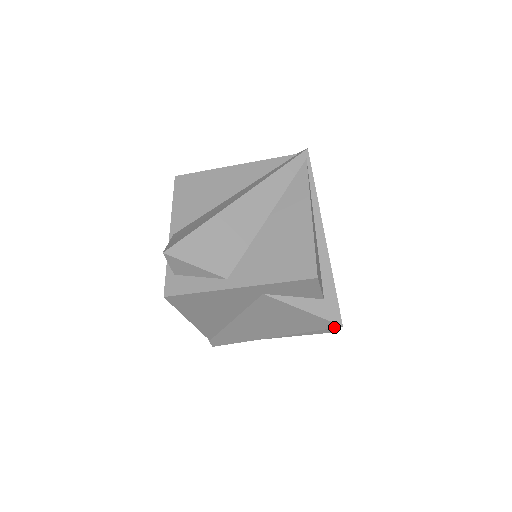
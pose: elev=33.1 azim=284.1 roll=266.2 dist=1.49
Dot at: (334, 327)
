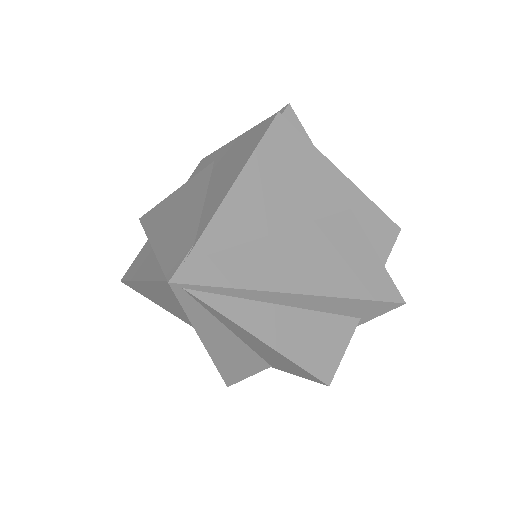
Dot at: (396, 301)
